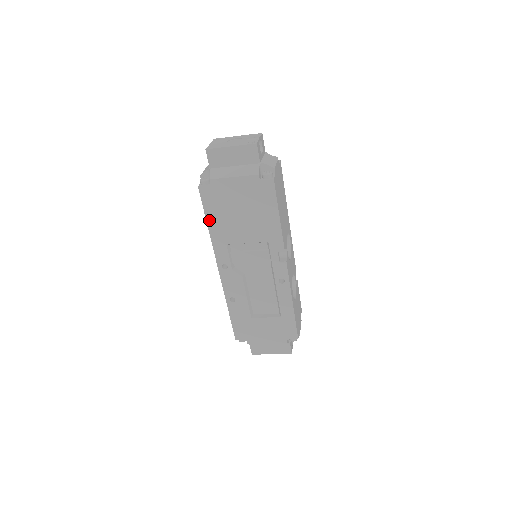
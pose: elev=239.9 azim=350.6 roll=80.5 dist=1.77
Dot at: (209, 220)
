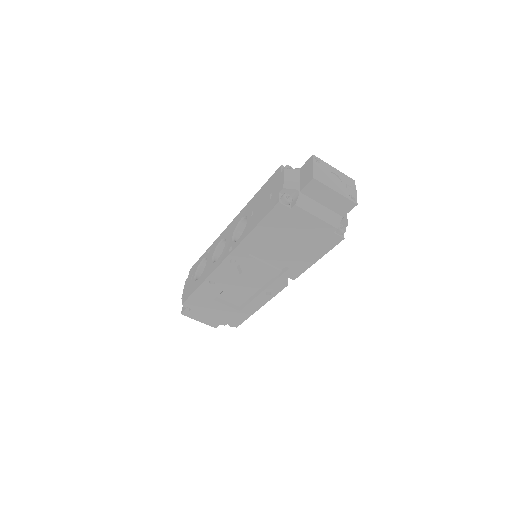
Dot at: (259, 227)
